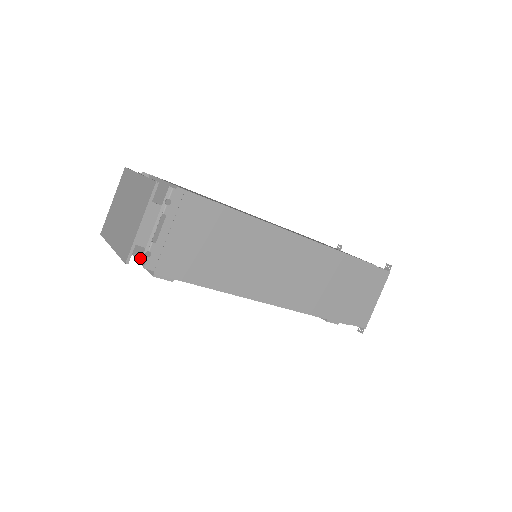
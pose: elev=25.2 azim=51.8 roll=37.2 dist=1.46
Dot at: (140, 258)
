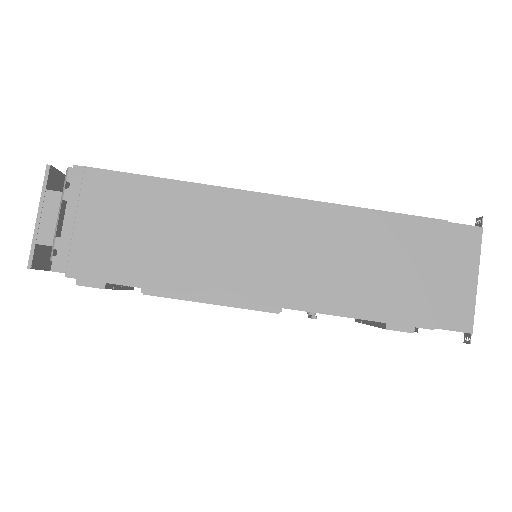
Dot at: occluded
